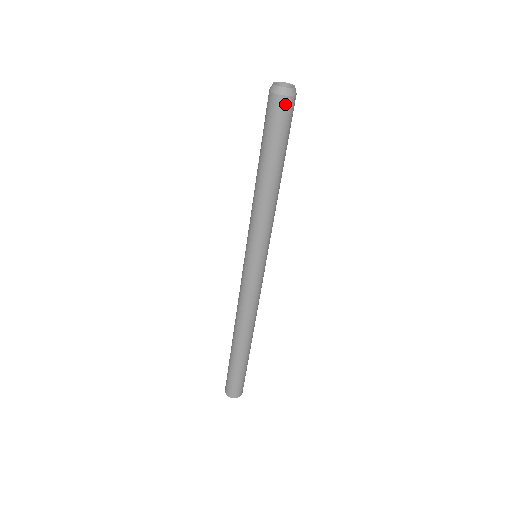
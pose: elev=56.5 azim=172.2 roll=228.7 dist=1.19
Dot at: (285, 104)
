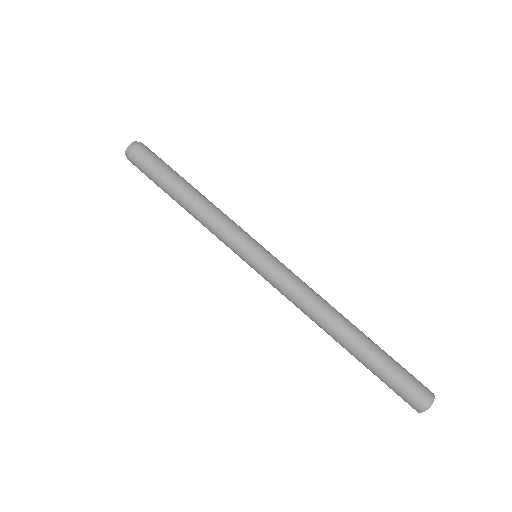
Dot at: (135, 155)
